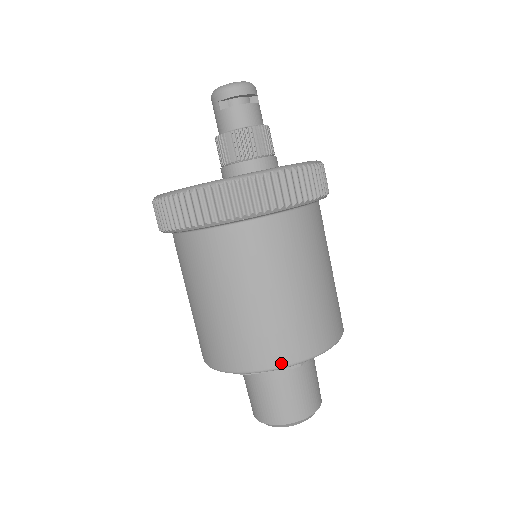
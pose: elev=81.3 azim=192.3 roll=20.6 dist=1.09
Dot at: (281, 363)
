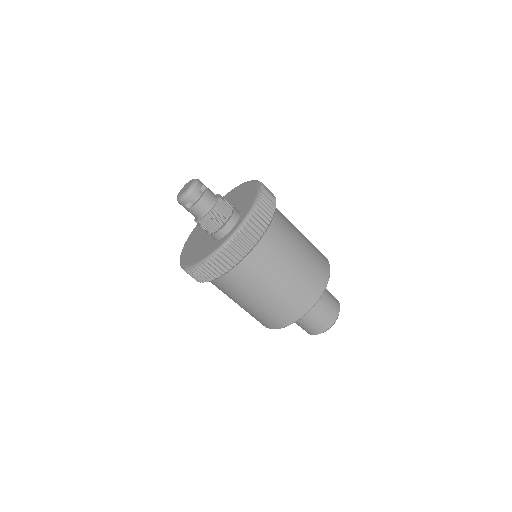
Dot at: (305, 312)
